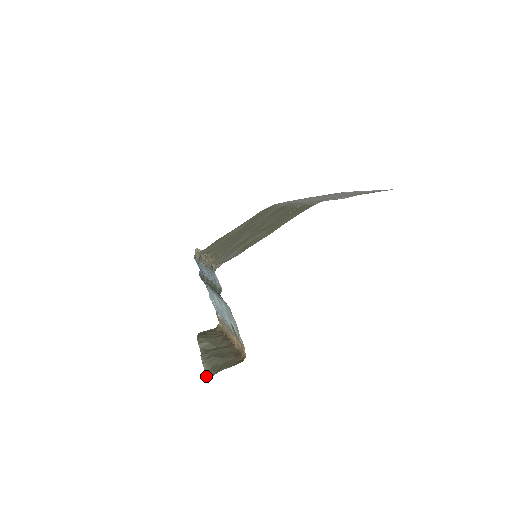
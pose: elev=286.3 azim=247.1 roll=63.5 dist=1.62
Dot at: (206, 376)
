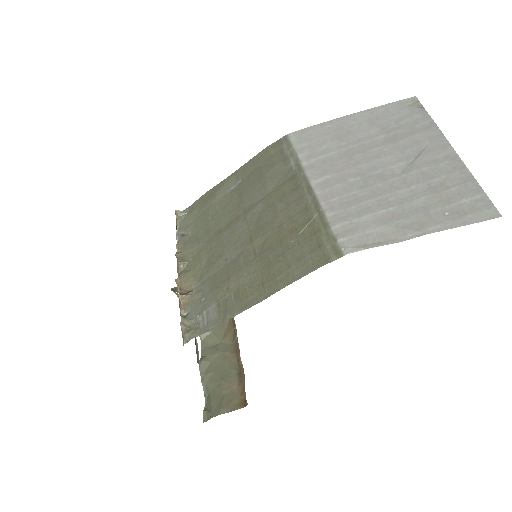
Dot at: (205, 404)
